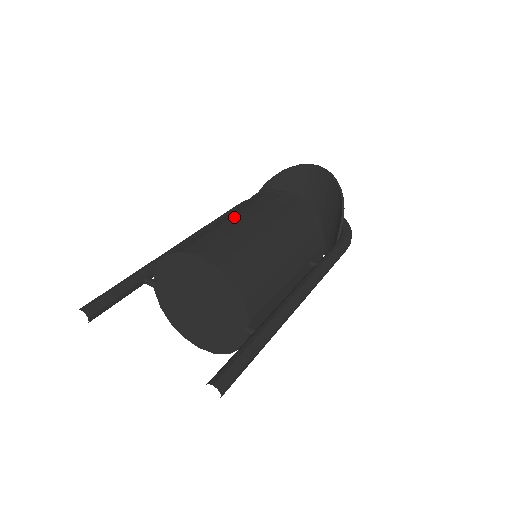
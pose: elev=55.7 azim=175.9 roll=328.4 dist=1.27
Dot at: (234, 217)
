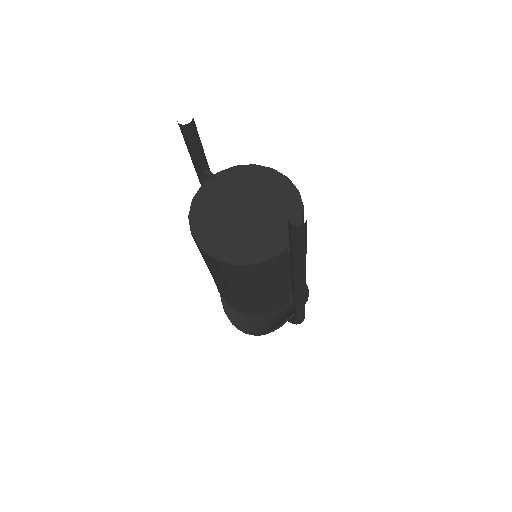
Dot at: occluded
